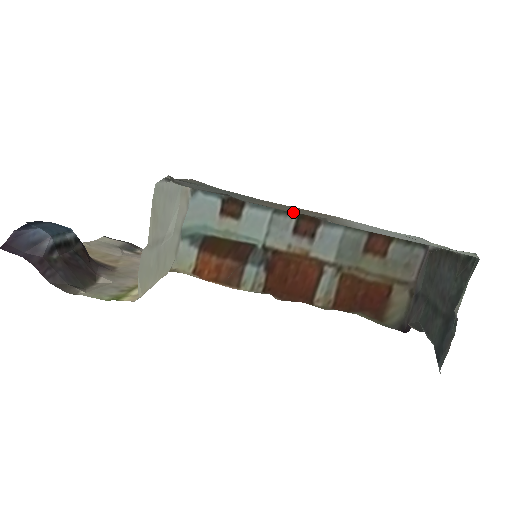
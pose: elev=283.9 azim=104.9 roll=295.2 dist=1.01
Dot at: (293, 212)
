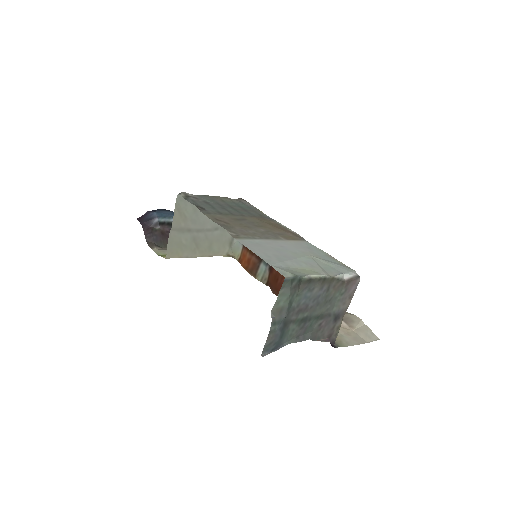
Dot at: (219, 223)
